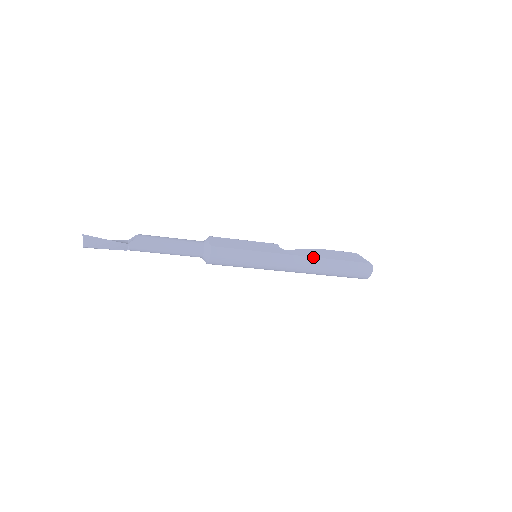
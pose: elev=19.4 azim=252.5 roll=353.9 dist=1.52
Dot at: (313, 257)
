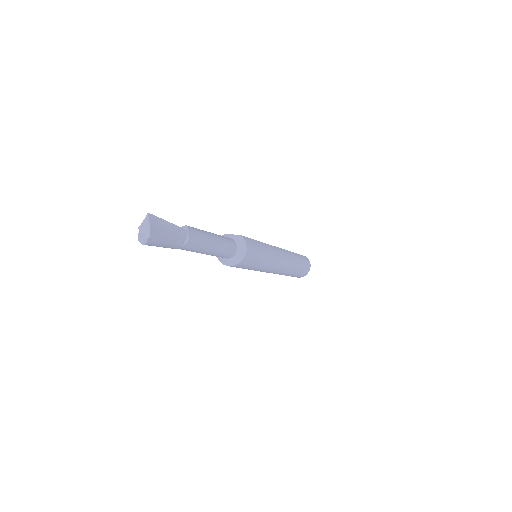
Dot at: (286, 250)
